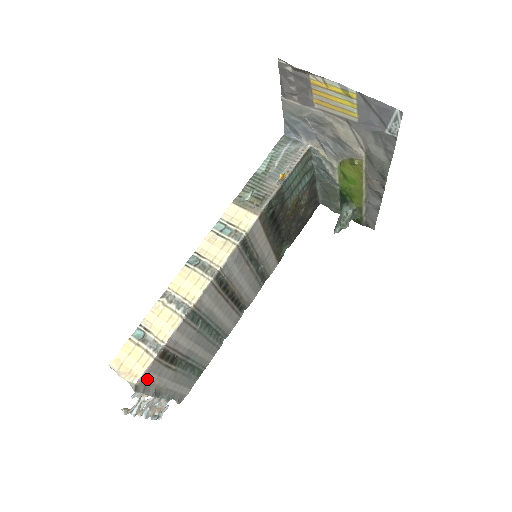
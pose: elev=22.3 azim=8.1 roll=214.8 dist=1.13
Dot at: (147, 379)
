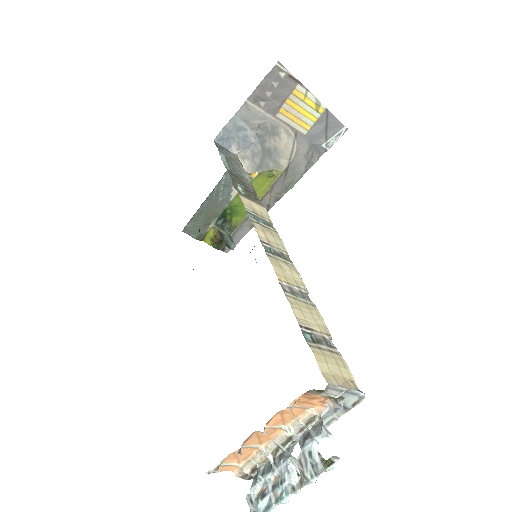
Dot at: occluded
